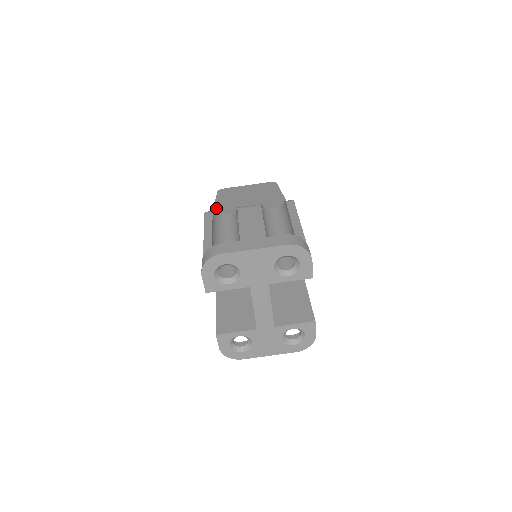
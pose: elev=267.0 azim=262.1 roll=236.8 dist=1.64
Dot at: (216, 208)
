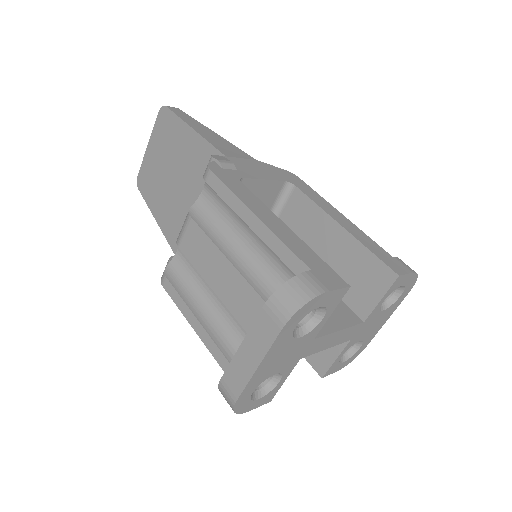
Dot at: (160, 224)
